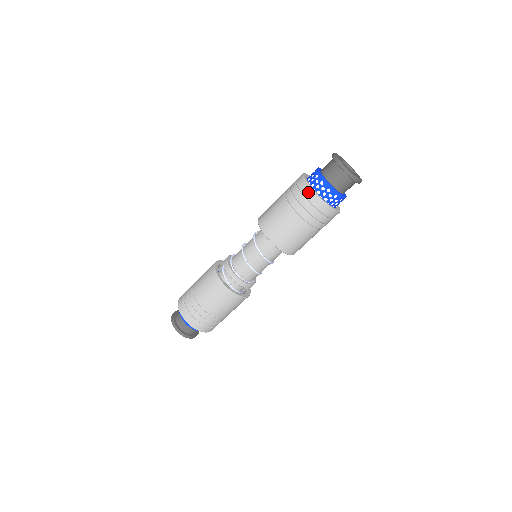
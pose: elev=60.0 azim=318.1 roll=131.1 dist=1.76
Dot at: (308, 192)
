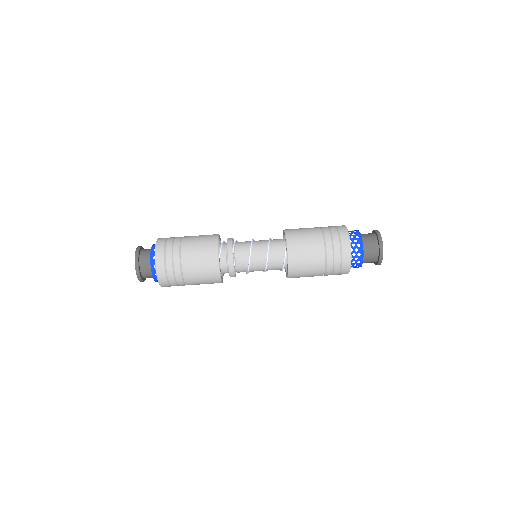
Dot at: (344, 233)
